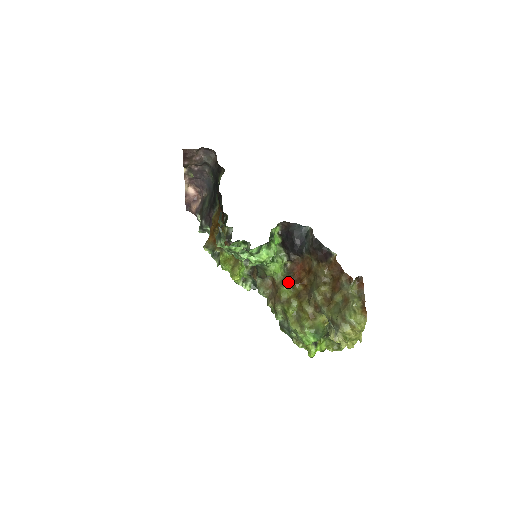
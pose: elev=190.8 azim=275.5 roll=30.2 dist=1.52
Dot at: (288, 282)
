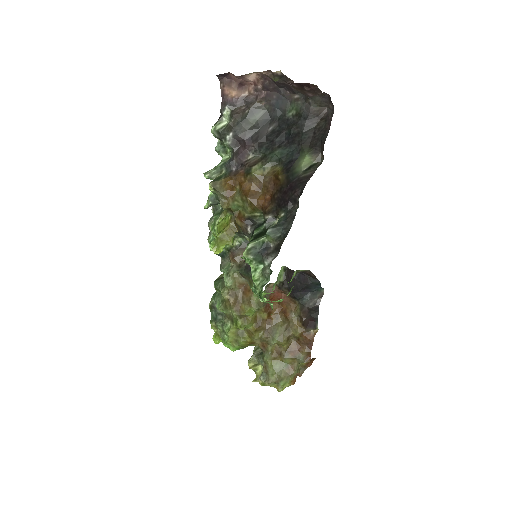
Dot at: (261, 307)
